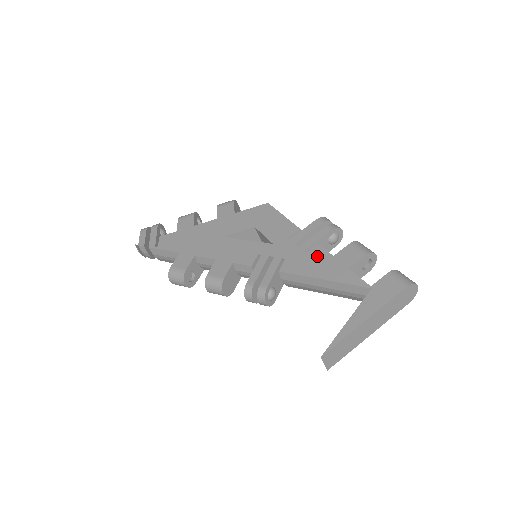
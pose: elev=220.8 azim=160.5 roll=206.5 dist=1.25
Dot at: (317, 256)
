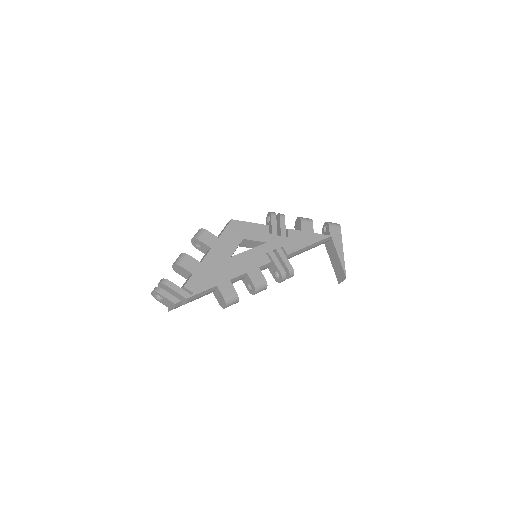
Dot at: (295, 235)
